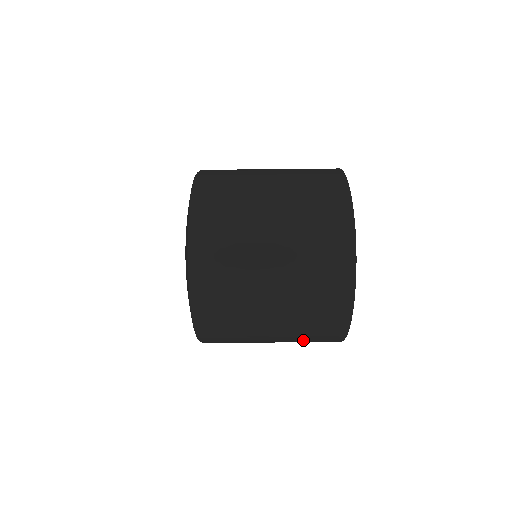
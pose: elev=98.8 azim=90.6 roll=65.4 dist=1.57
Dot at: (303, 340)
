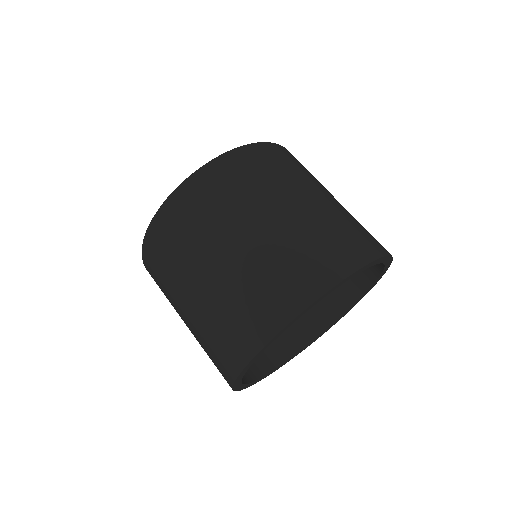
Dot at: (205, 344)
